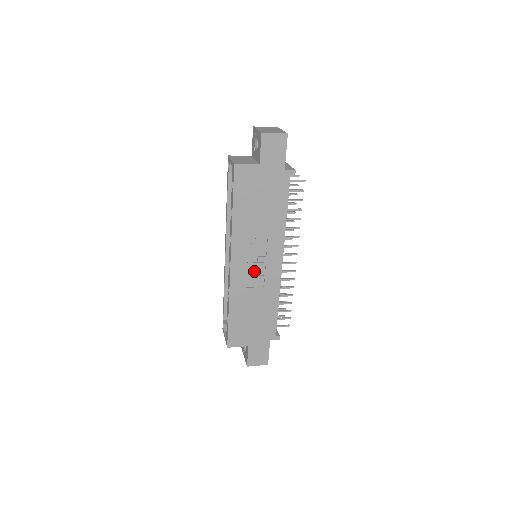
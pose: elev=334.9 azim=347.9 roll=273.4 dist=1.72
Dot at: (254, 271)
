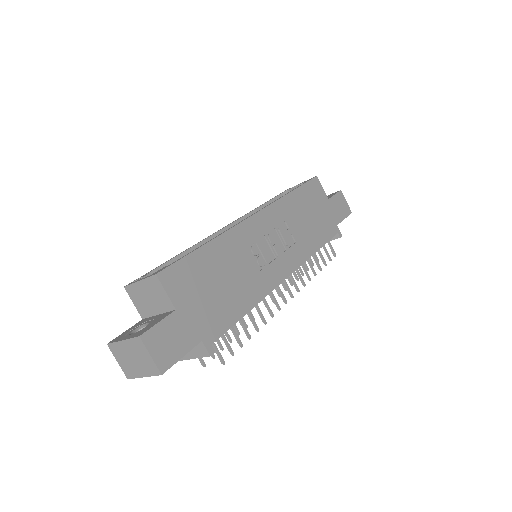
Dot at: (263, 248)
